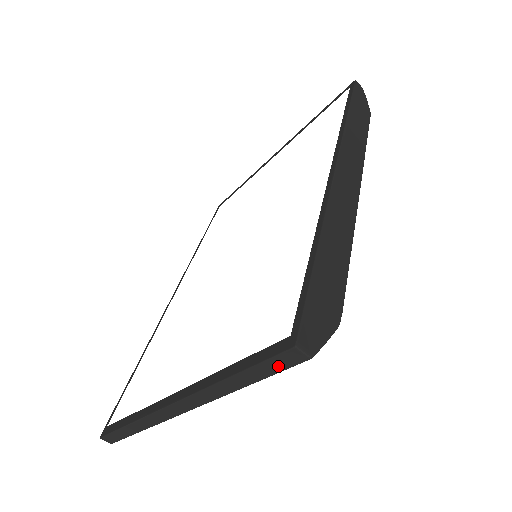
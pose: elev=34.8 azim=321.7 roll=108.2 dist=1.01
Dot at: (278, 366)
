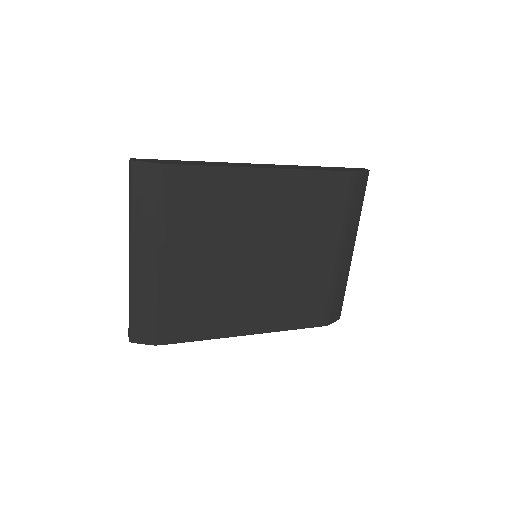
Dot at: (130, 177)
